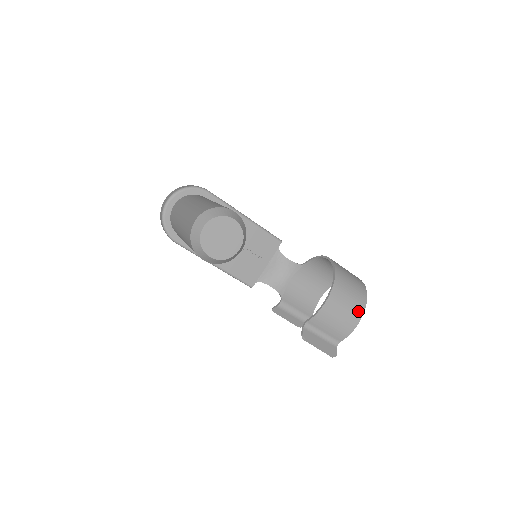
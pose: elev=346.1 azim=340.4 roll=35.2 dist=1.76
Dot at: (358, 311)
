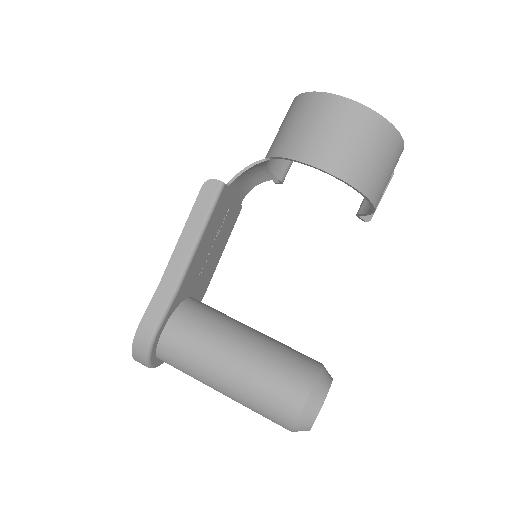
Dot at: (399, 153)
